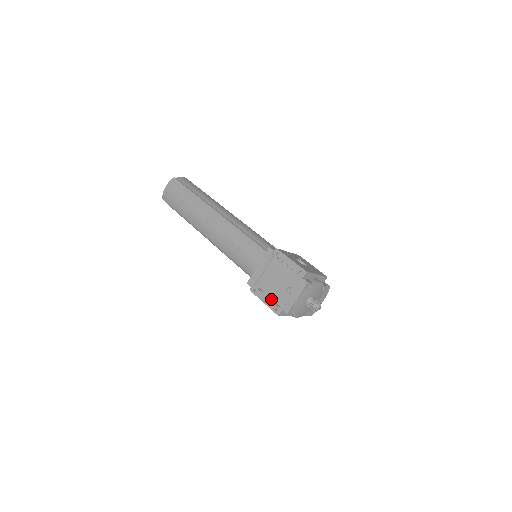
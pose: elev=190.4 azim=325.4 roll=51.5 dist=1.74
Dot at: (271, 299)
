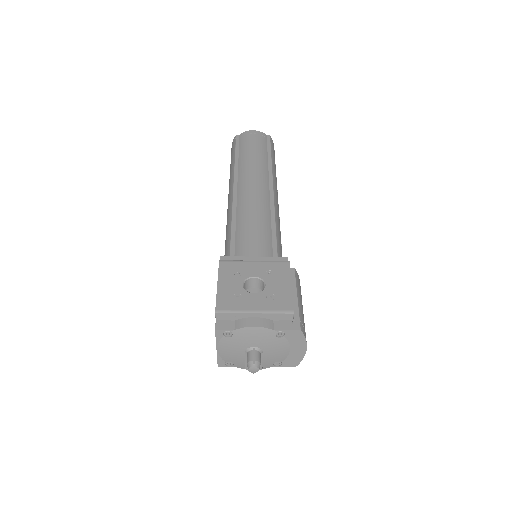
Dot at: occluded
